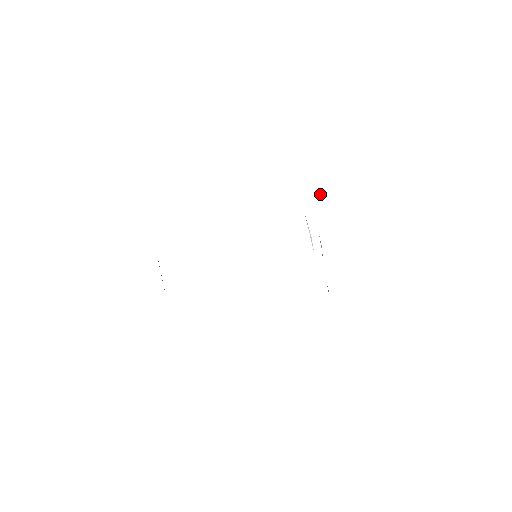
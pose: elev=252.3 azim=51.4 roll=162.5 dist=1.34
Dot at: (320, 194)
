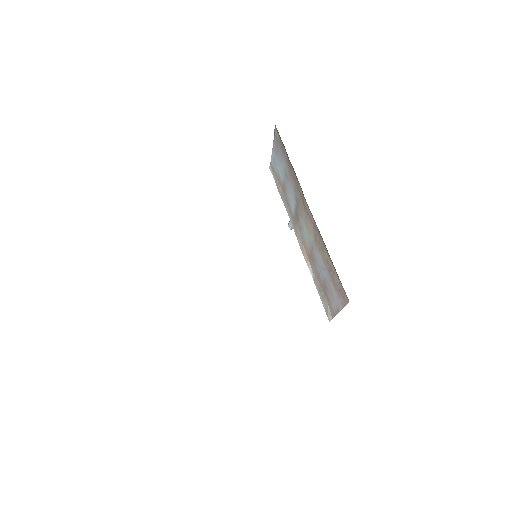
Dot at: occluded
